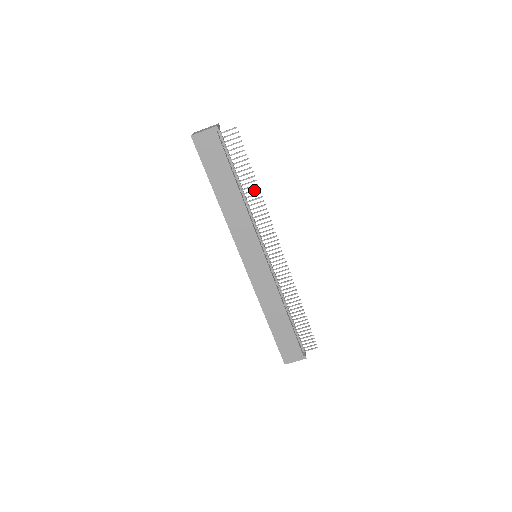
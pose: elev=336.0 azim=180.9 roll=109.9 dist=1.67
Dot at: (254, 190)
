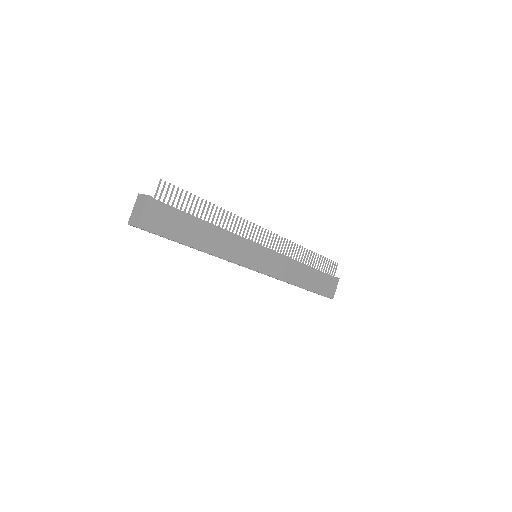
Dot at: (215, 212)
